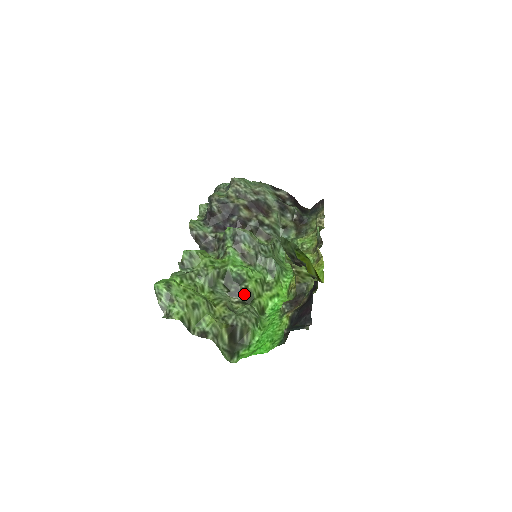
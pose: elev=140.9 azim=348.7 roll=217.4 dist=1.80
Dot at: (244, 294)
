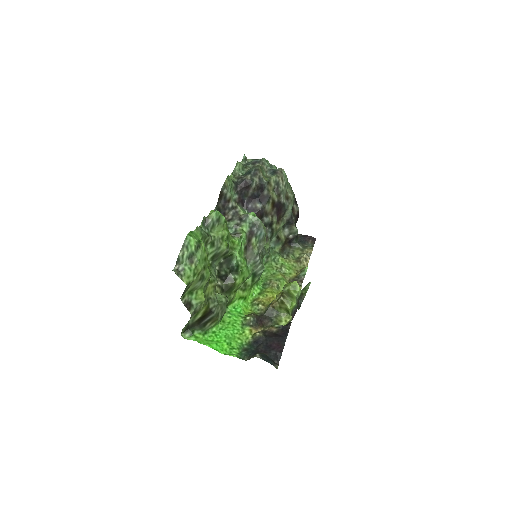
Dot at: (229, 283)
